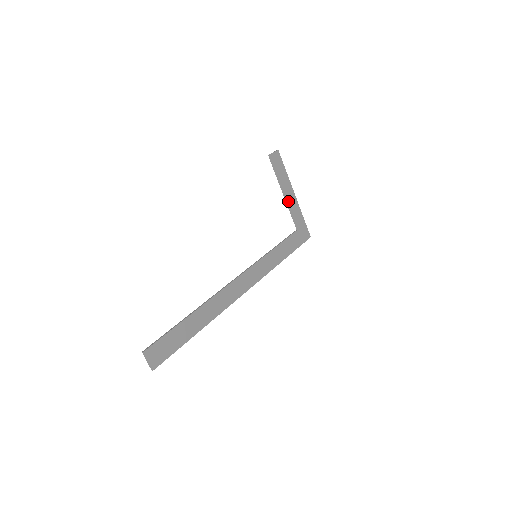
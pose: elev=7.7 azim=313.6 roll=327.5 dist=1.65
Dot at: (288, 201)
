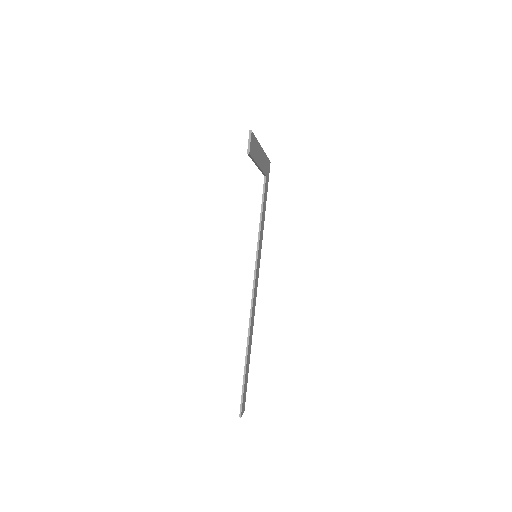
Dot at: (261, 166)
